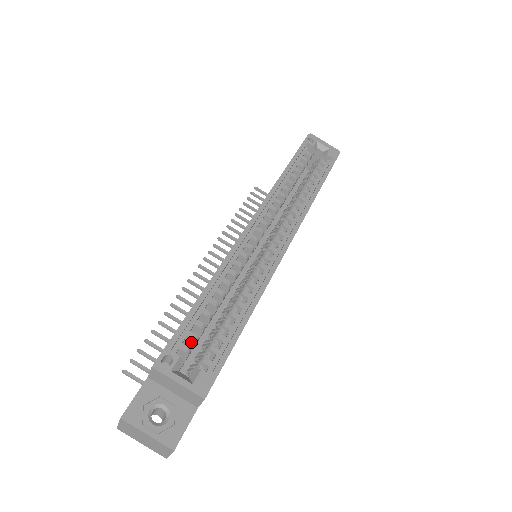
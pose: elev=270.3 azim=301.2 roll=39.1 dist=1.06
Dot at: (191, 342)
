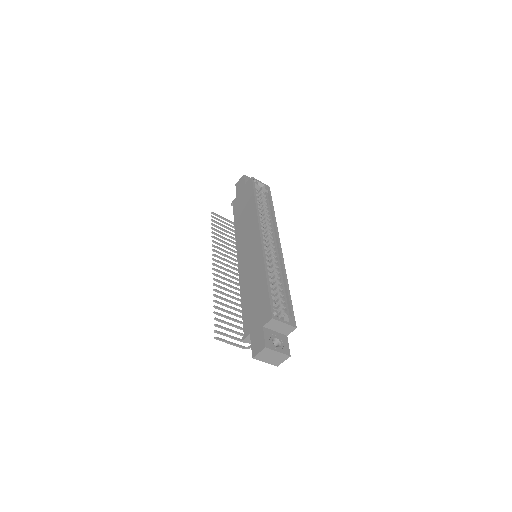
Dot at: occluded
